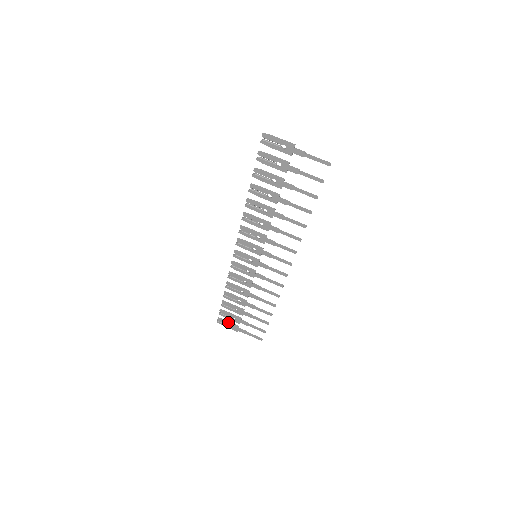
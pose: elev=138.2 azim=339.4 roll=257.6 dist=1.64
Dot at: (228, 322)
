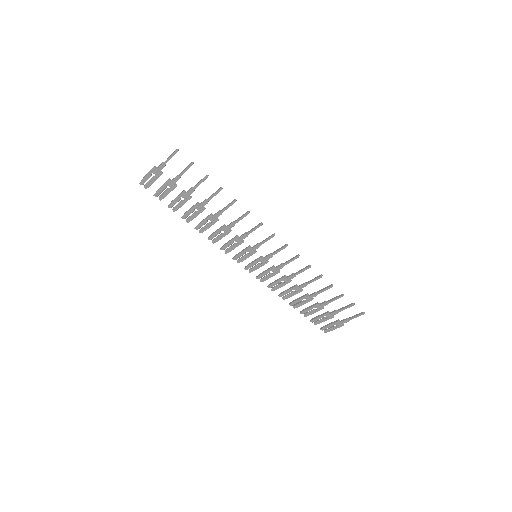
Dot at: (328, 325)
